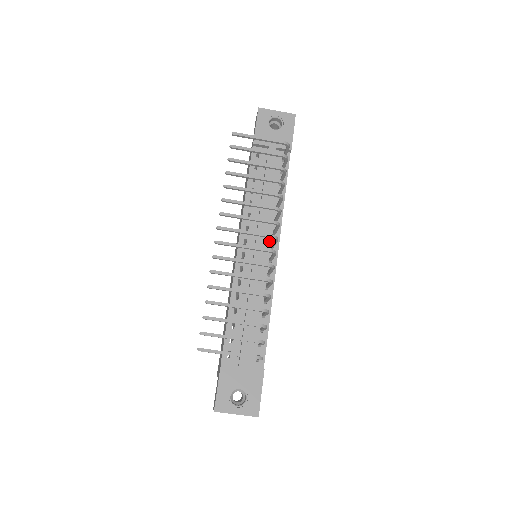
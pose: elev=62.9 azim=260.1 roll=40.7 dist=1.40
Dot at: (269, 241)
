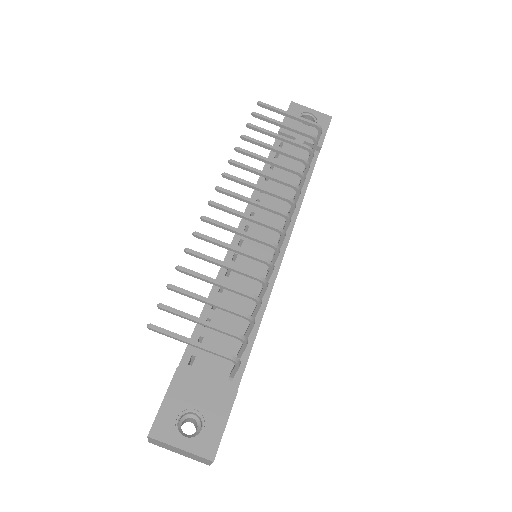
Dot at: (277, 234)
